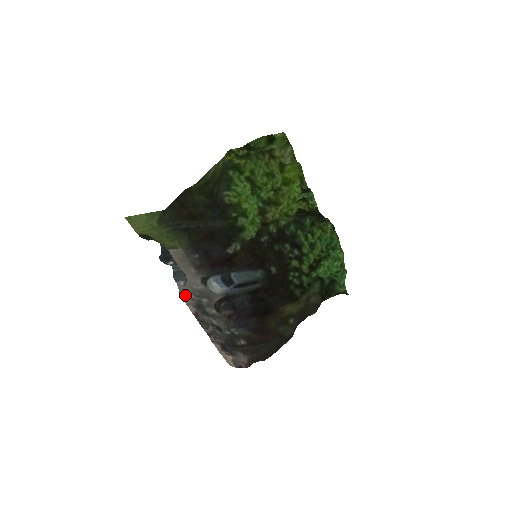
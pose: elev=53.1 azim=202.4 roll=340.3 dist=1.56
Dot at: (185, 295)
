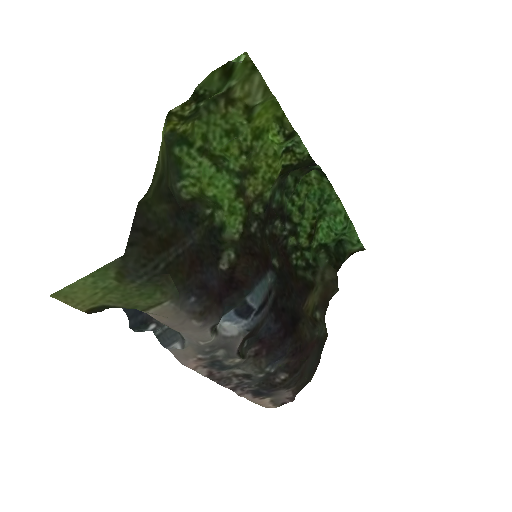
Dot at: (188, 359)
